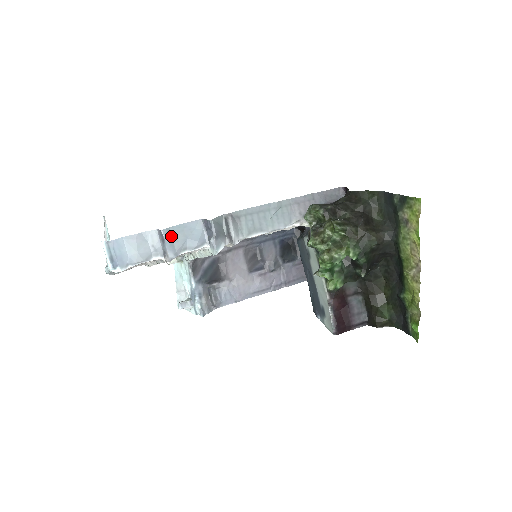
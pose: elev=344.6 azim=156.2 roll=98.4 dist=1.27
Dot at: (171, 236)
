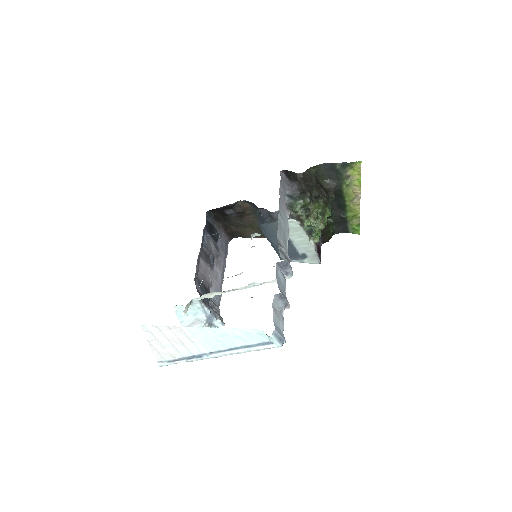
Dot at: (281, 291)
